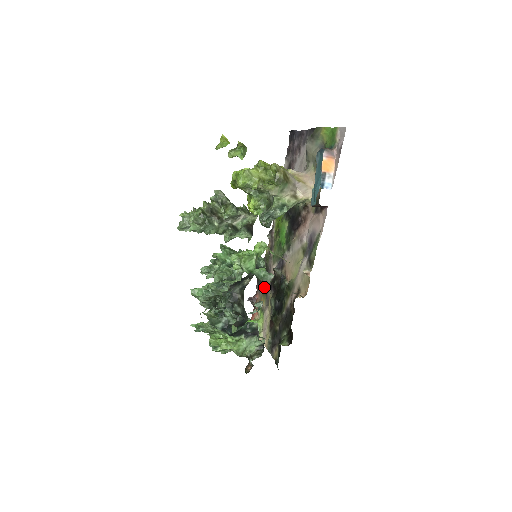
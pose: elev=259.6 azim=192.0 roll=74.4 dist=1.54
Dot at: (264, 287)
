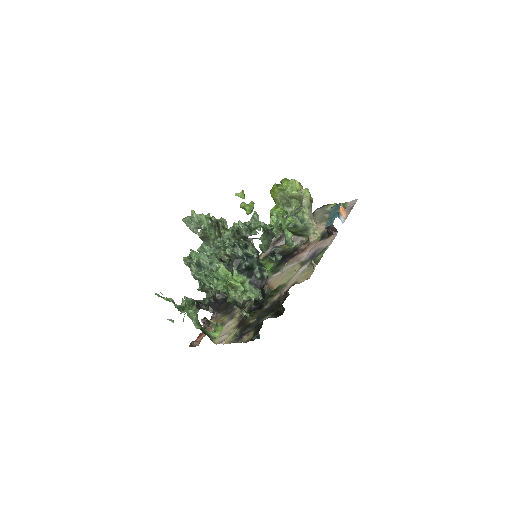
Dot at: (226, 312)
